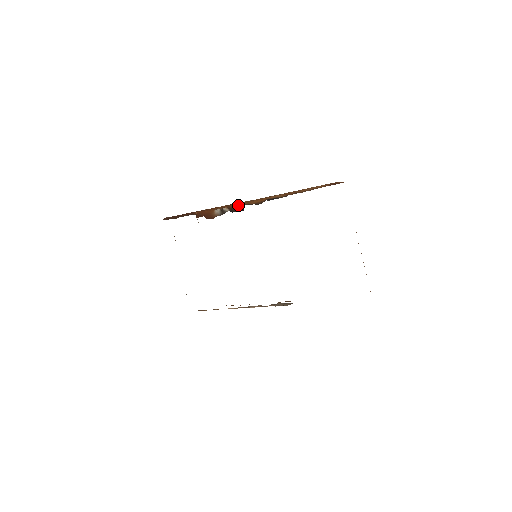
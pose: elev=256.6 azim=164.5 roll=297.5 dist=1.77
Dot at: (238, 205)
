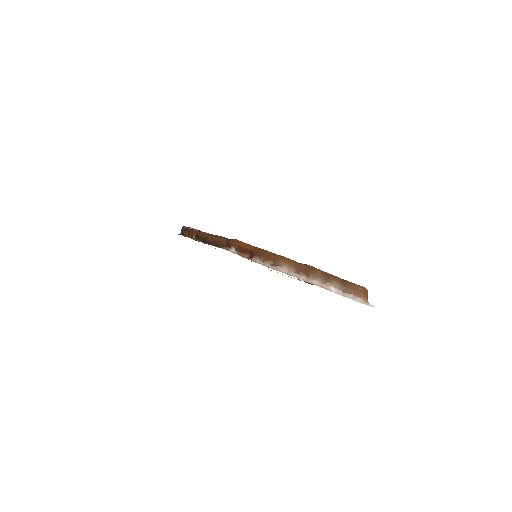
Dot at: (199, 238)
